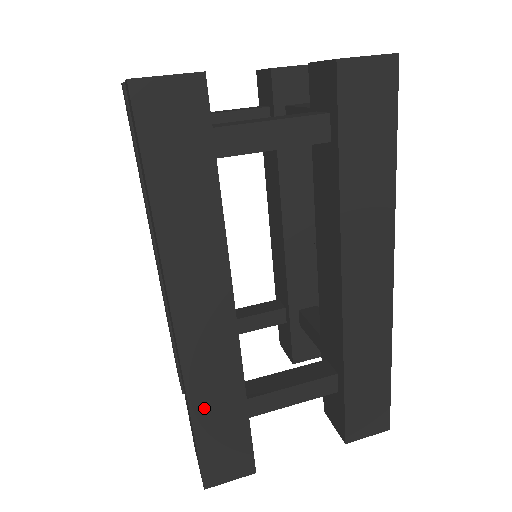
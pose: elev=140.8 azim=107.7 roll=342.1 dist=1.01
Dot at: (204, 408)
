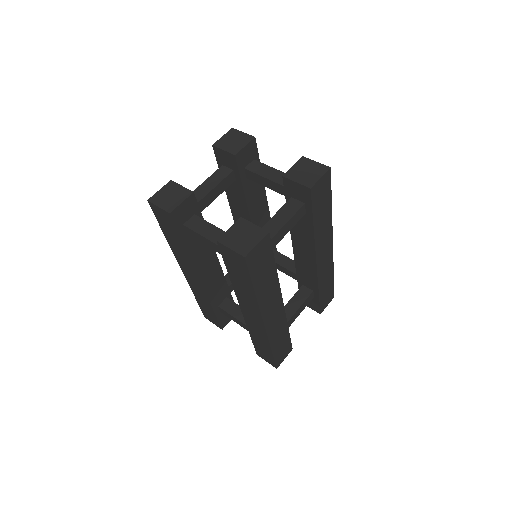
Dot at: (275, 343)
